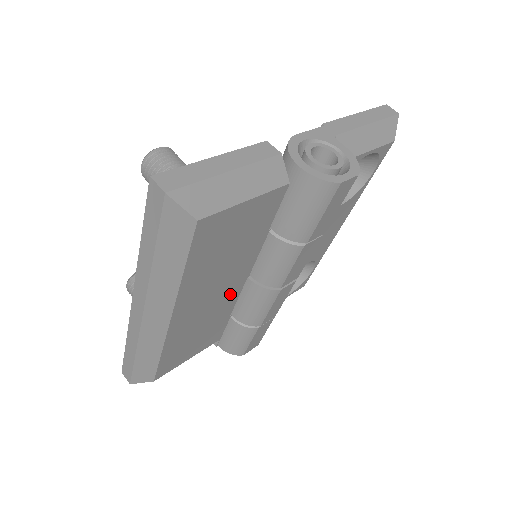
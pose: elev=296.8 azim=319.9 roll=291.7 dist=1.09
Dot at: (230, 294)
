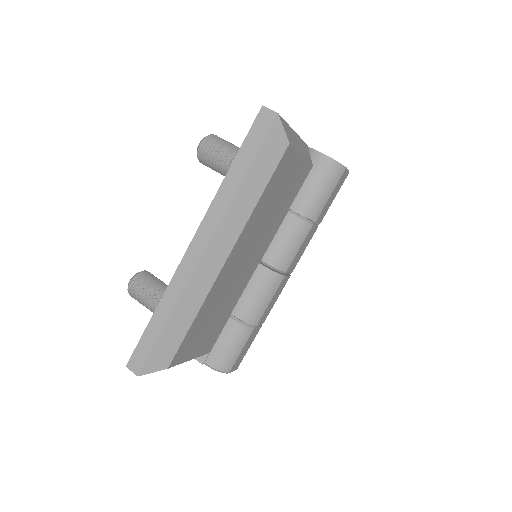
Dot at: (247, 275)
